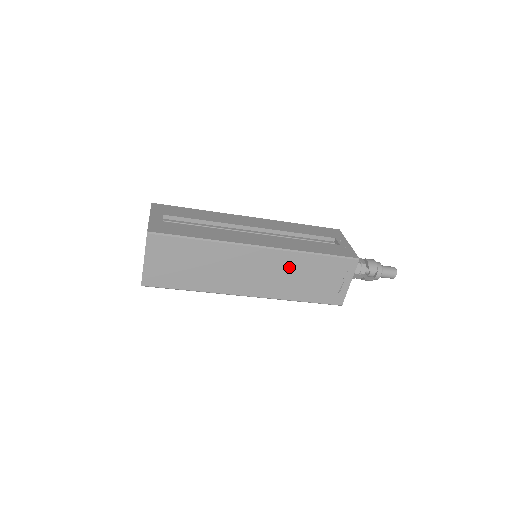
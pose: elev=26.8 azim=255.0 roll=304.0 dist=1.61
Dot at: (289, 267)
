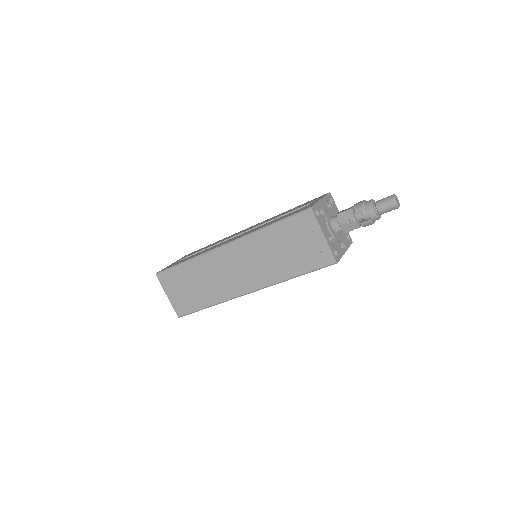
Dot at: (259, 249)
